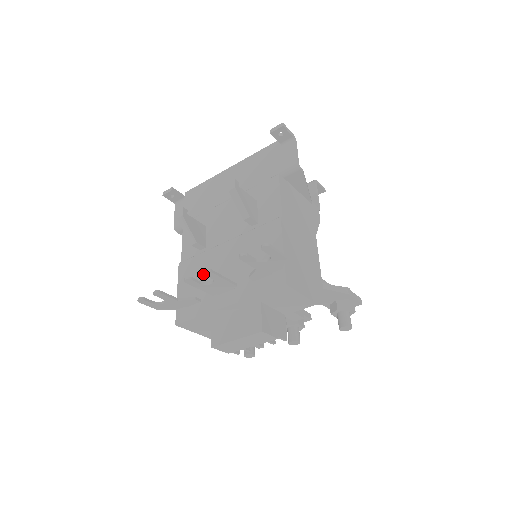
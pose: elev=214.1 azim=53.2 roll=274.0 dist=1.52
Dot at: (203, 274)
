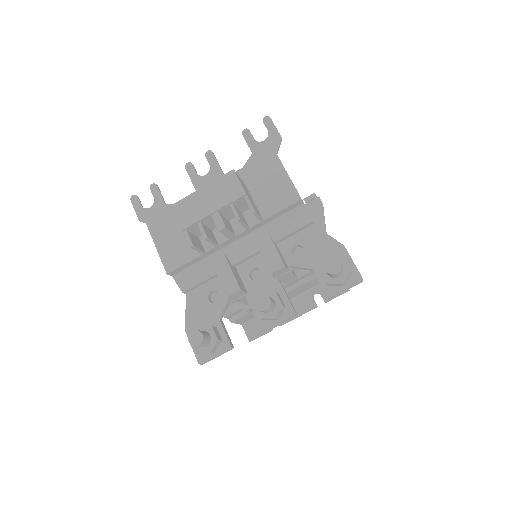
Dot at: occluded
